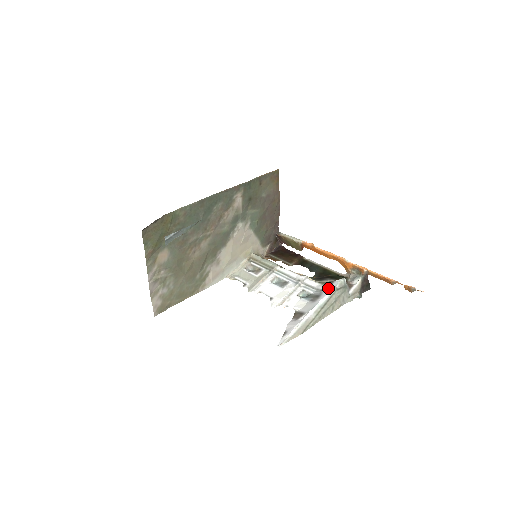
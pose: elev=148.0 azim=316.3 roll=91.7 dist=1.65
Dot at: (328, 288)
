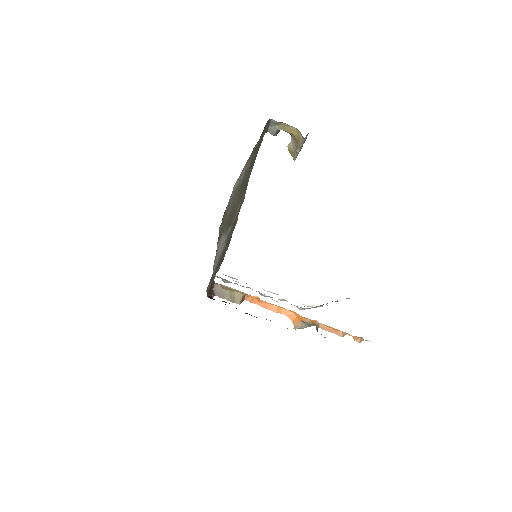
Dot at: occluded
